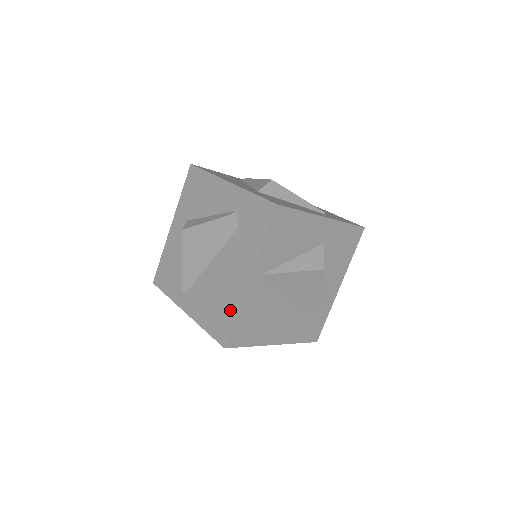
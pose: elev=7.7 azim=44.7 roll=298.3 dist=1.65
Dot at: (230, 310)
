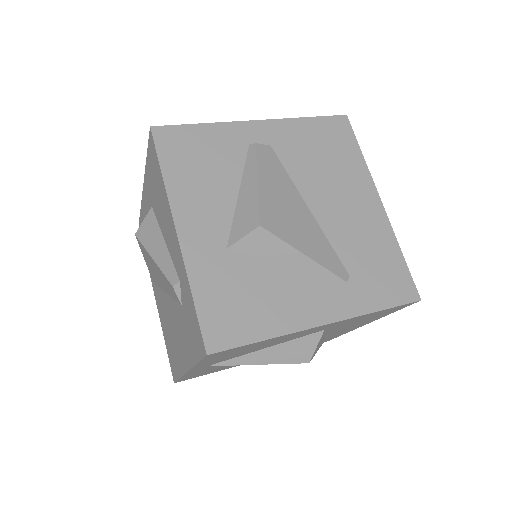
Dot at: (176, 365)
